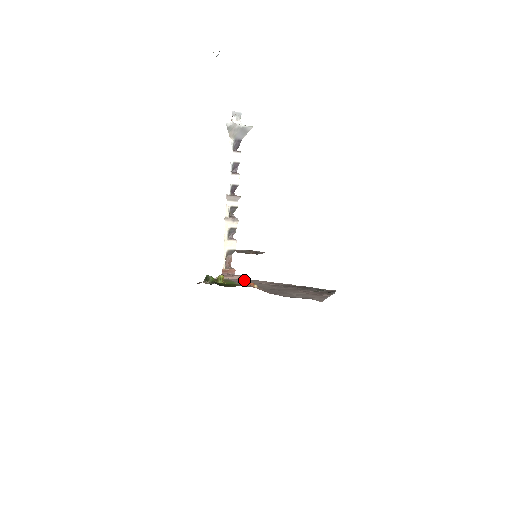
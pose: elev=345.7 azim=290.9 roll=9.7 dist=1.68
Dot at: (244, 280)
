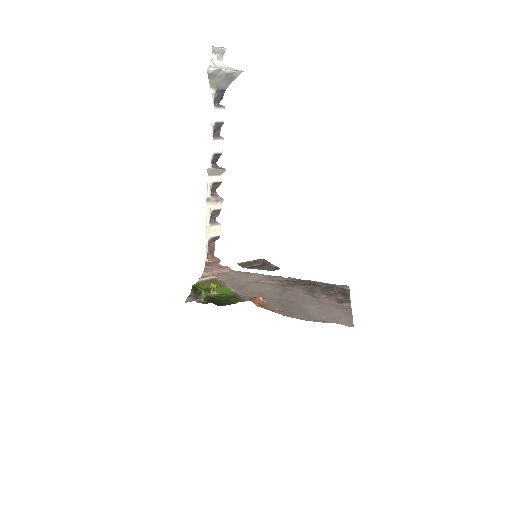
Dot at: (234, 276)
